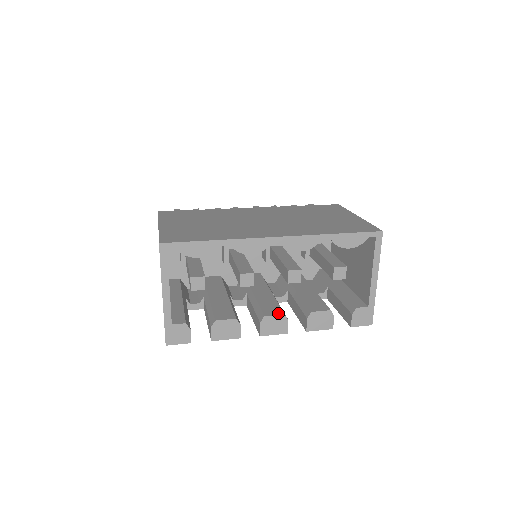
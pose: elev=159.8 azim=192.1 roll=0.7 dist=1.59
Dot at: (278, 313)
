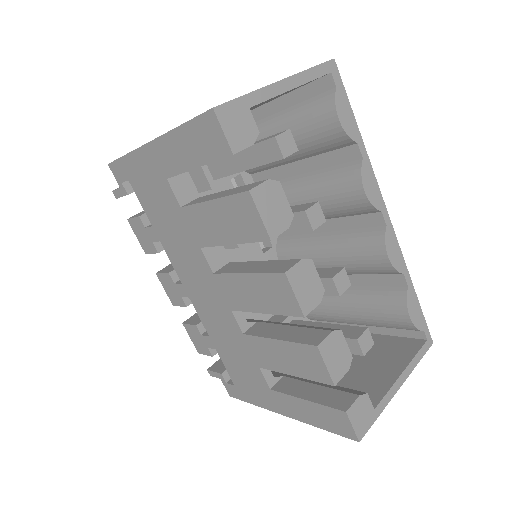
Dot at: (318, 281)
